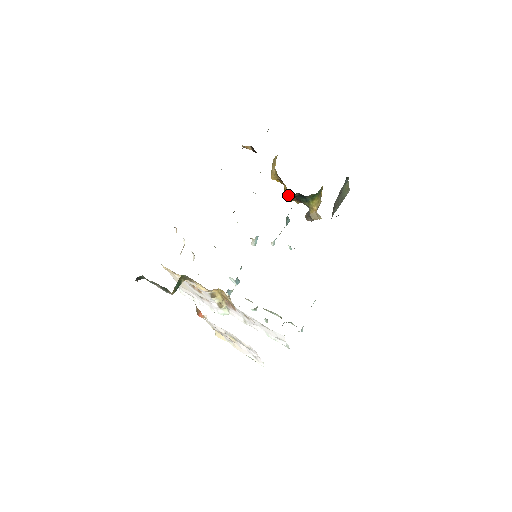
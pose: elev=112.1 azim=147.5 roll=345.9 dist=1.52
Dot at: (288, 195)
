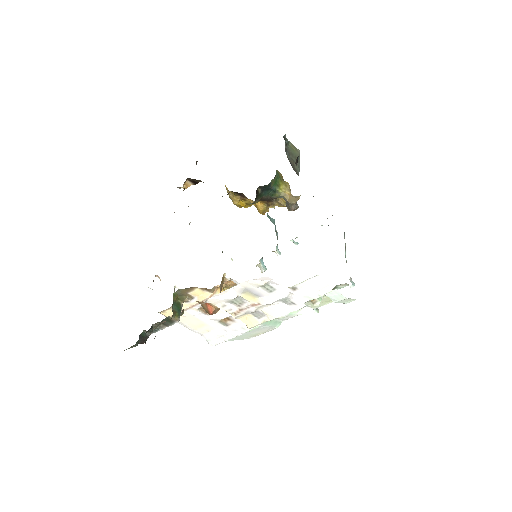
Dot at: (260, 206)
